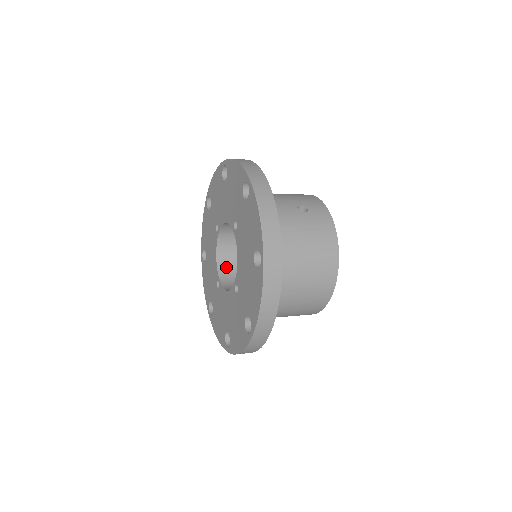
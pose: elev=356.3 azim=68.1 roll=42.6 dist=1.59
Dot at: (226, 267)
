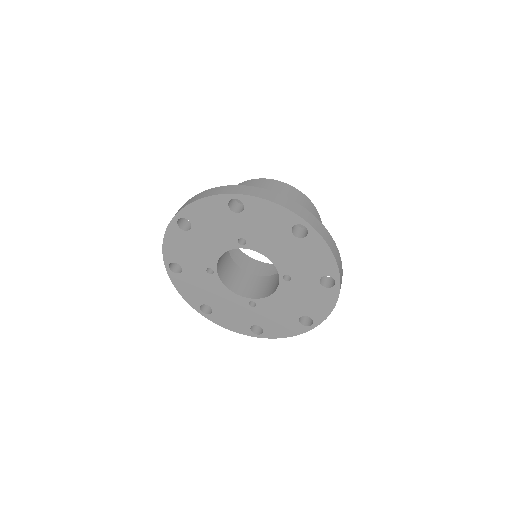
Dot at: occluded
